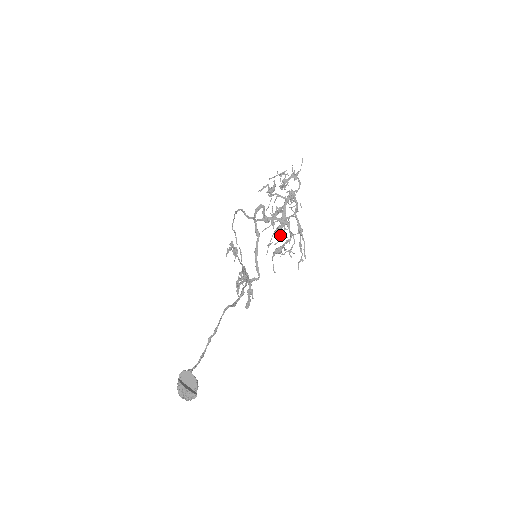
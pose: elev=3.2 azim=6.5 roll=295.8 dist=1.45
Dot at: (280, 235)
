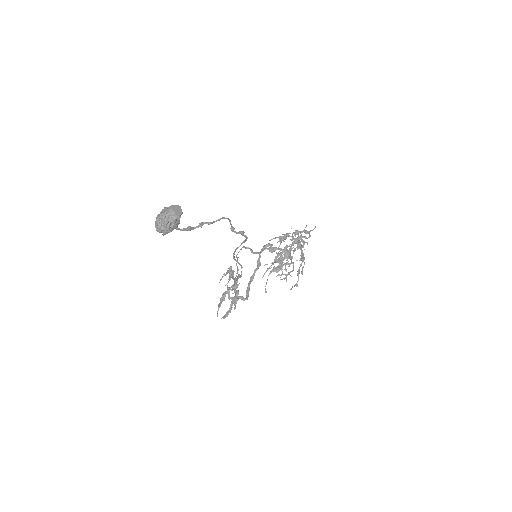
Dot at: occluded
